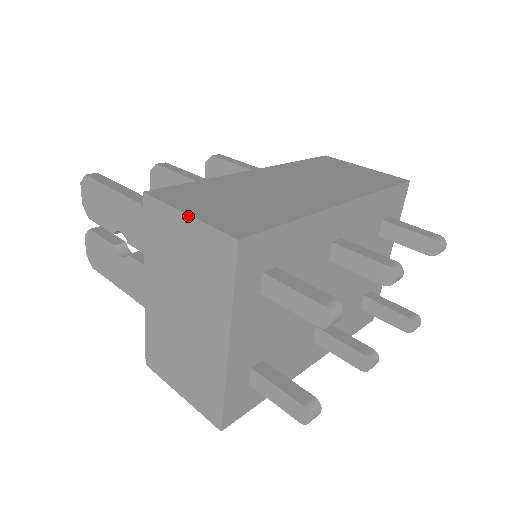
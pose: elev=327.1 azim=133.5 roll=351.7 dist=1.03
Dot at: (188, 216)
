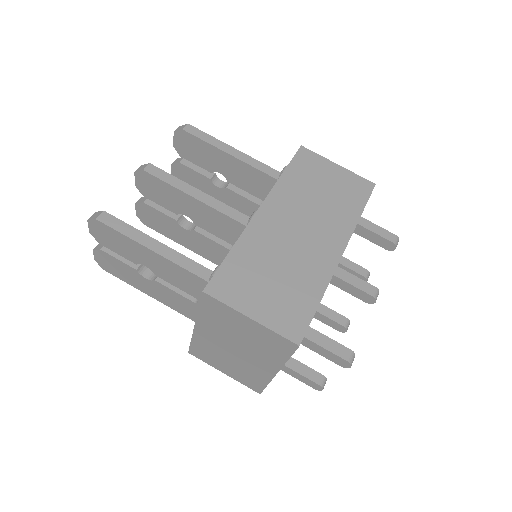
Dot at: (253, 320)
